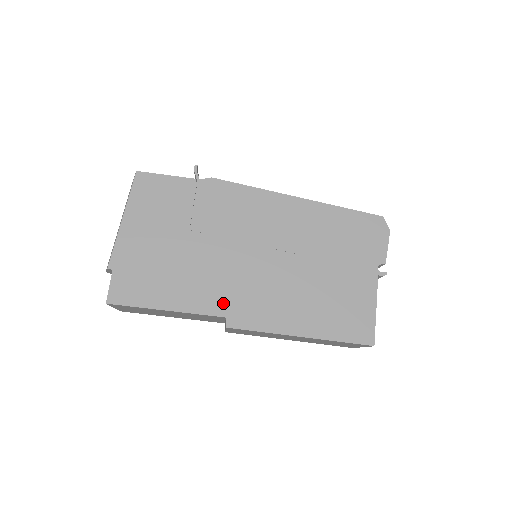
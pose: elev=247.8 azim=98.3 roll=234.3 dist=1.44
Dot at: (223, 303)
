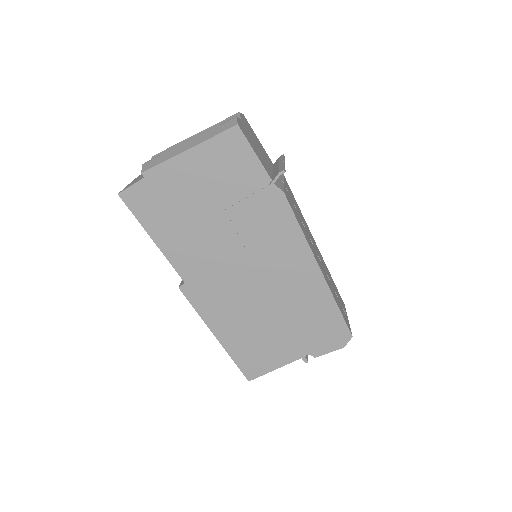
Dot at: (193, 274)
